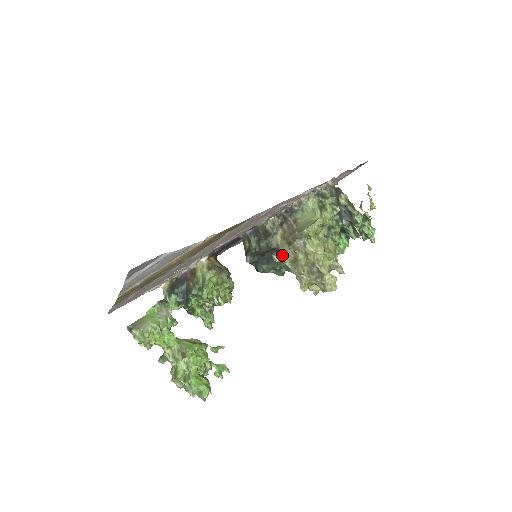
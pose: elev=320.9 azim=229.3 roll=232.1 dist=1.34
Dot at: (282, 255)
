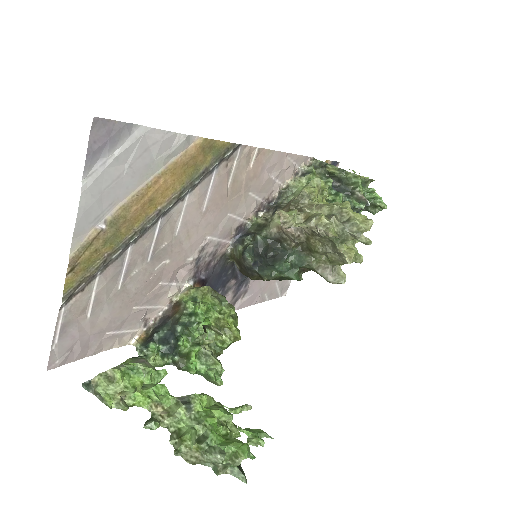
Dot at: (289, 212)
